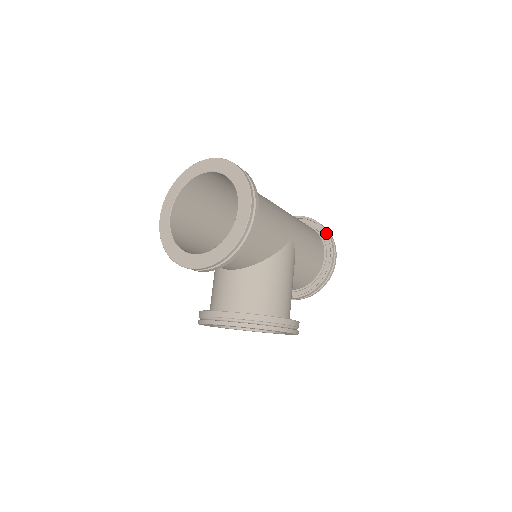
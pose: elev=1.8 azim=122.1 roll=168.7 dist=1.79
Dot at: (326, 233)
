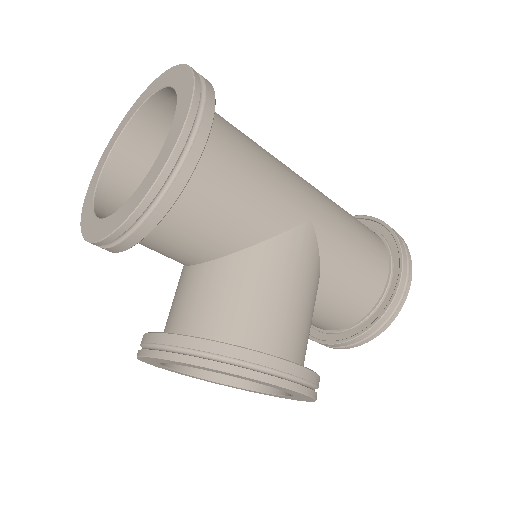
Dot at: (393, 235)
